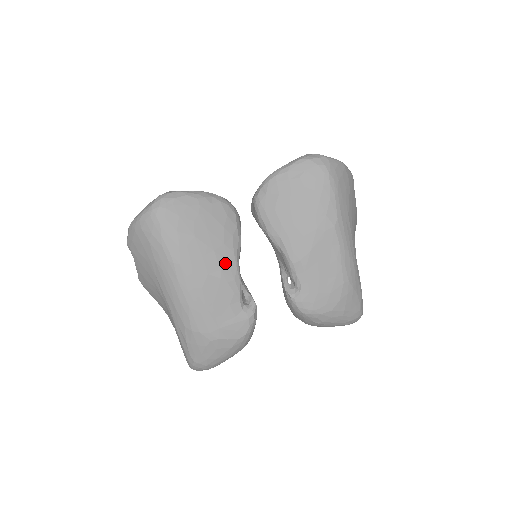
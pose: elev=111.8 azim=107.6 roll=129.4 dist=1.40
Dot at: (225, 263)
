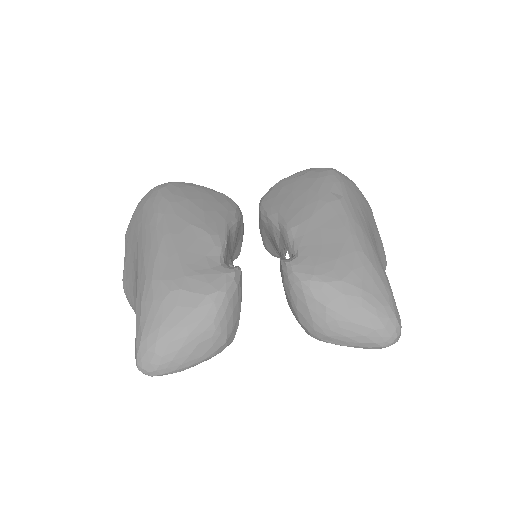
Dot at: (212, 222)
